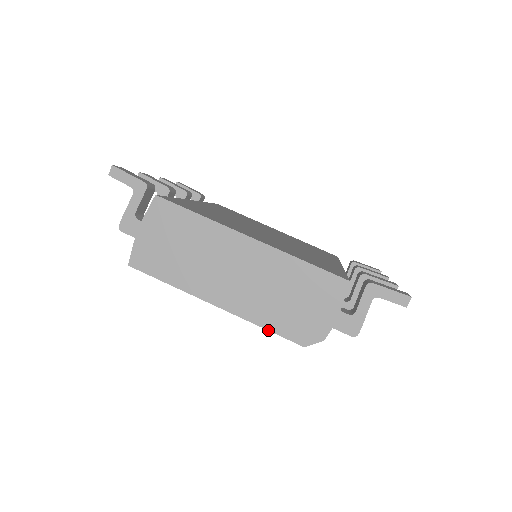
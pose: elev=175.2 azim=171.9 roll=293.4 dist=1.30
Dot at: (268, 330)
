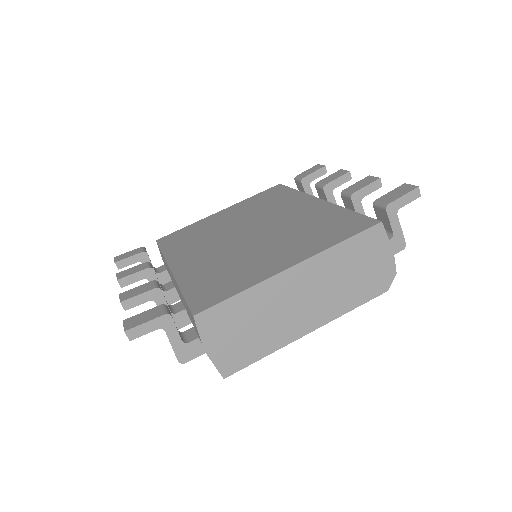
Dot at: occluded
